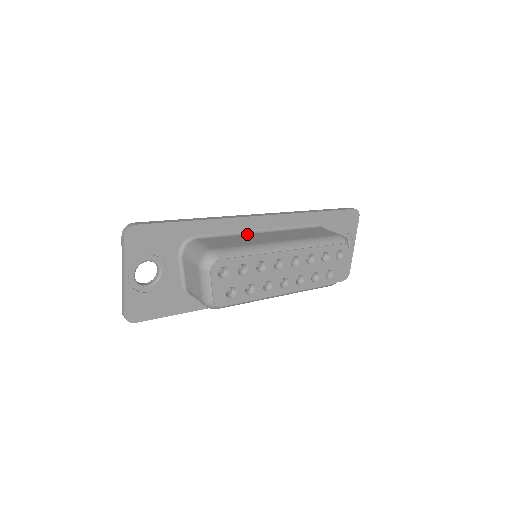
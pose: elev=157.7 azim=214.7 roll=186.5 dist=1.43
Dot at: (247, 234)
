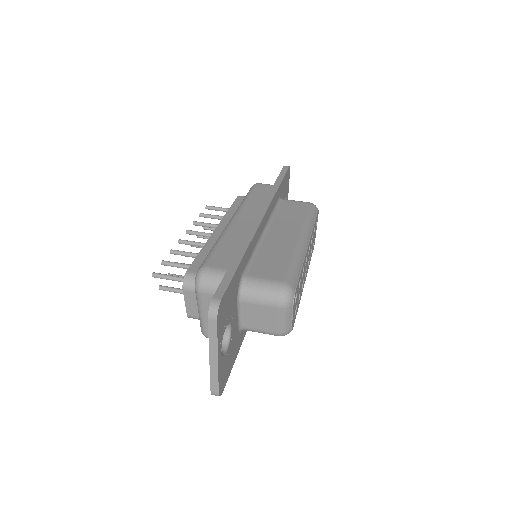
Dot at: (262, 242)
